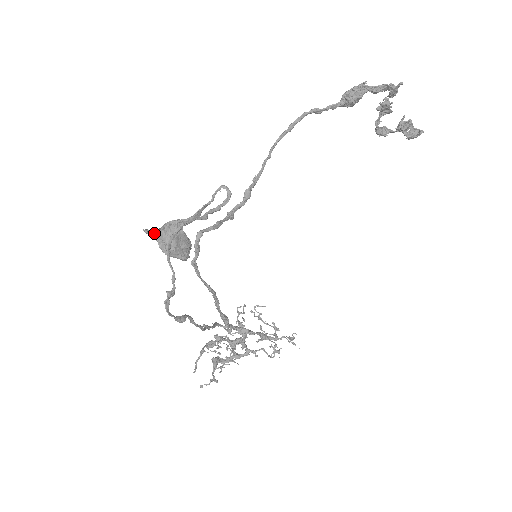
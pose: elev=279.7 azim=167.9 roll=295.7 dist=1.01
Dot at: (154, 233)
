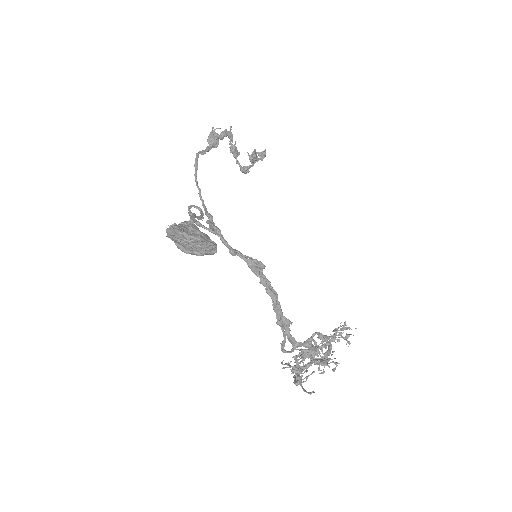
Dot at: (177, 227)
